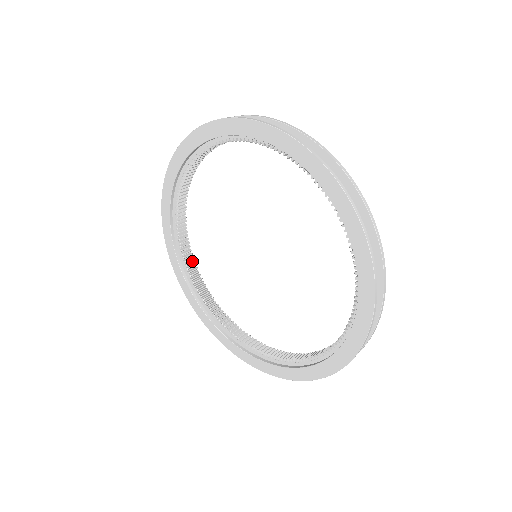
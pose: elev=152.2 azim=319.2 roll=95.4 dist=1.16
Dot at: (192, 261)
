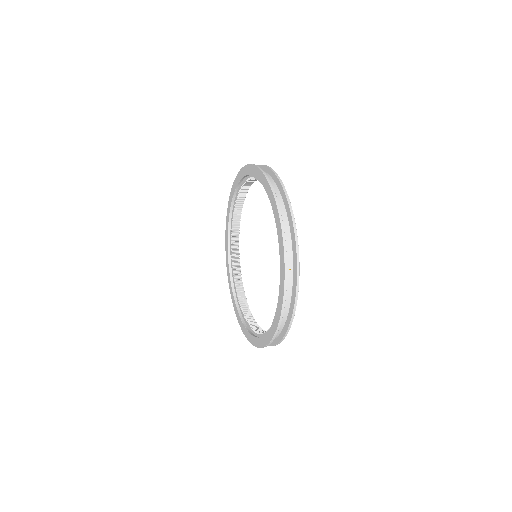
Dot at: (249, 313)
